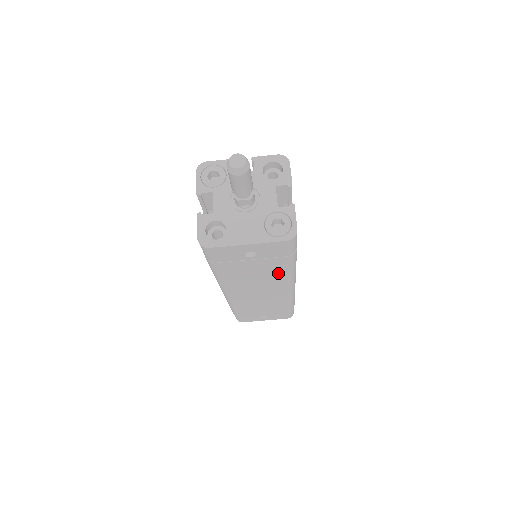
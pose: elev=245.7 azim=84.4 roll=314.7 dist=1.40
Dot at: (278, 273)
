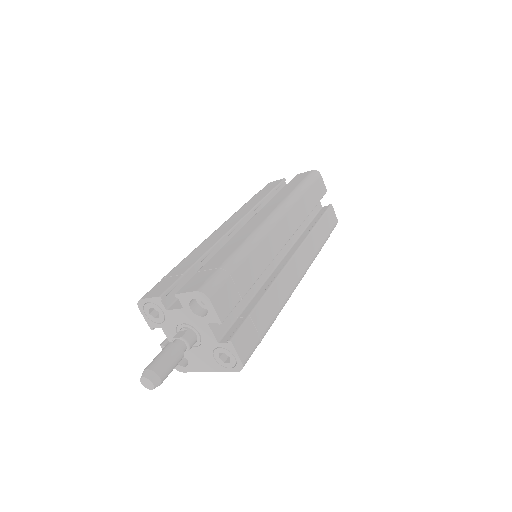
Dot at: occluded
